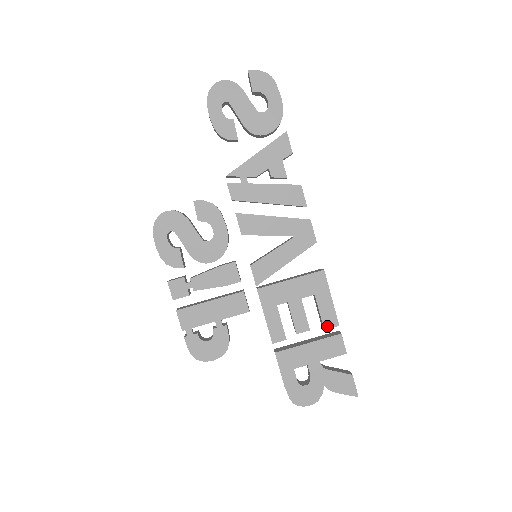
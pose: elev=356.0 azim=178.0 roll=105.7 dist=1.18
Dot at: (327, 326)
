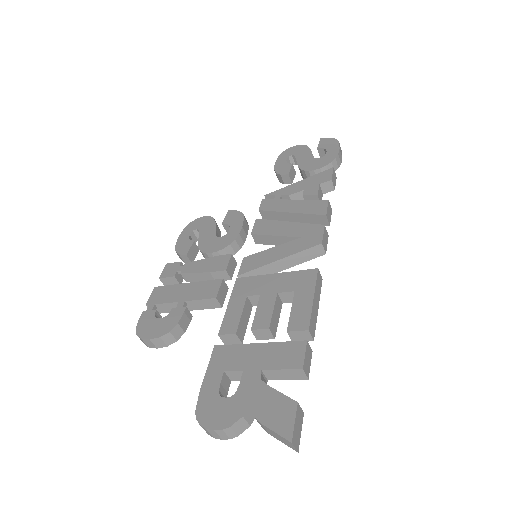
Dot at: (293, 328)
